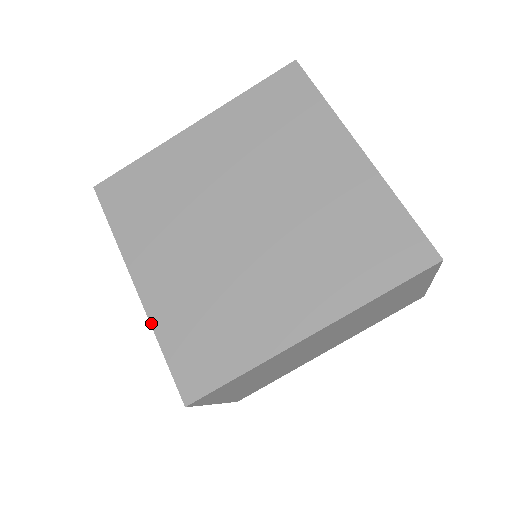
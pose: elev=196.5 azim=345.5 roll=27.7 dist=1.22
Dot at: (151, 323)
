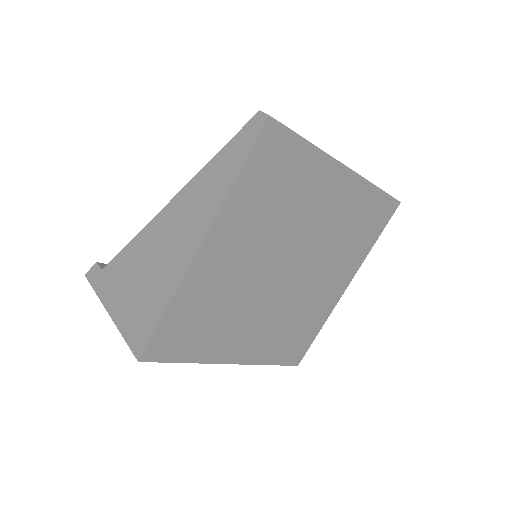
Dot at: (258, 364)
